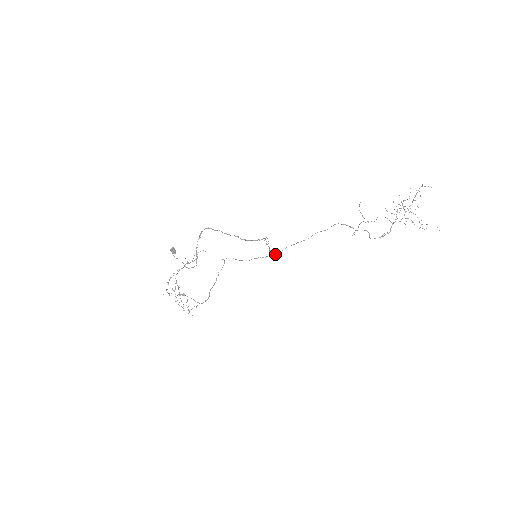
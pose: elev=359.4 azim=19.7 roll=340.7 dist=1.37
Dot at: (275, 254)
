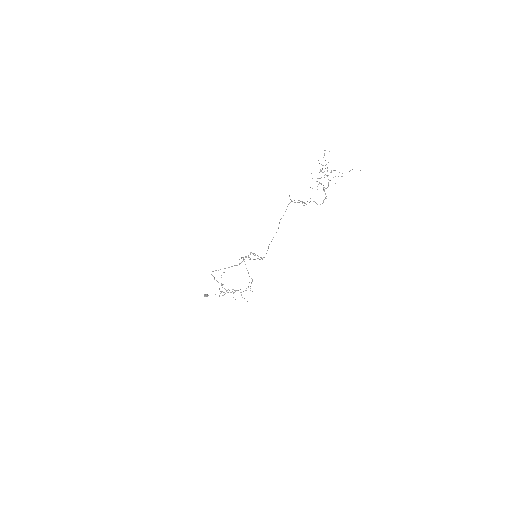
Dot at: occluded
